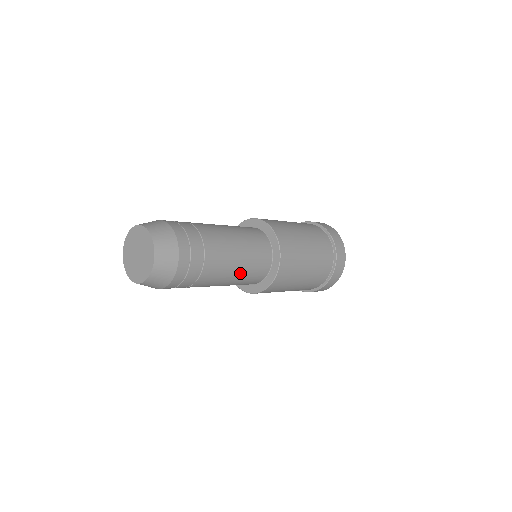
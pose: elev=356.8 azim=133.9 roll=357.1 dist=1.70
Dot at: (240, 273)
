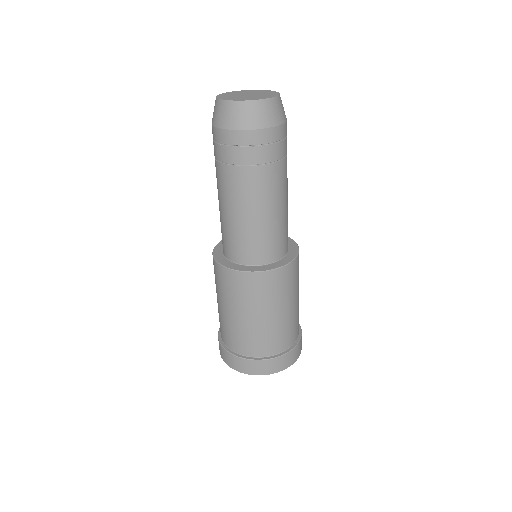
Dot at: (281, 216)
